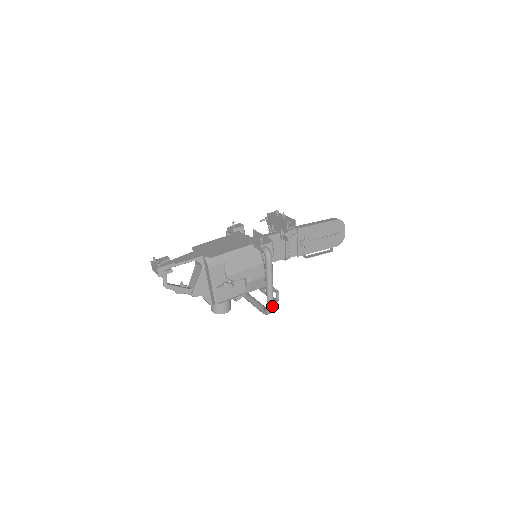
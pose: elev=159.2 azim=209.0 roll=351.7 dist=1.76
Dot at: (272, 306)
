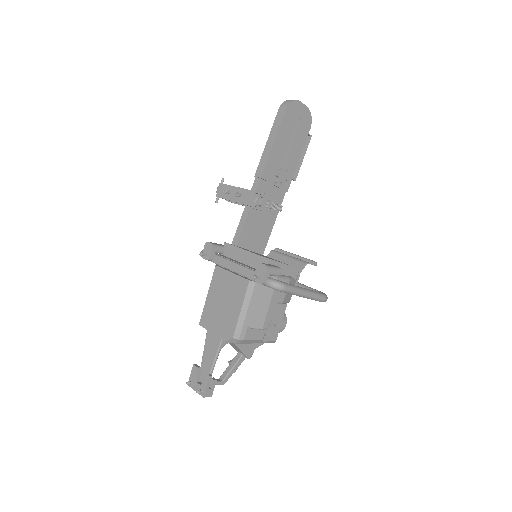
Dot at: (324, 299)
